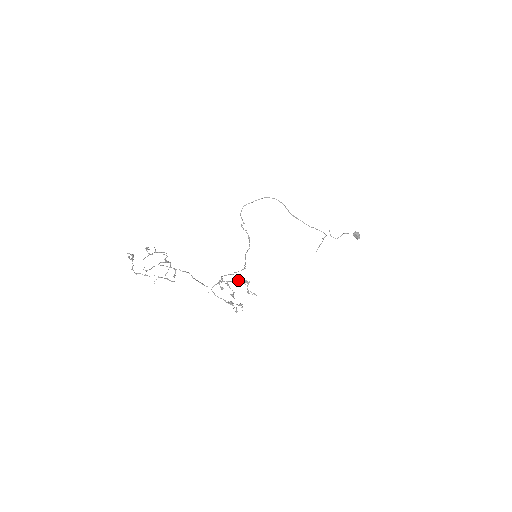
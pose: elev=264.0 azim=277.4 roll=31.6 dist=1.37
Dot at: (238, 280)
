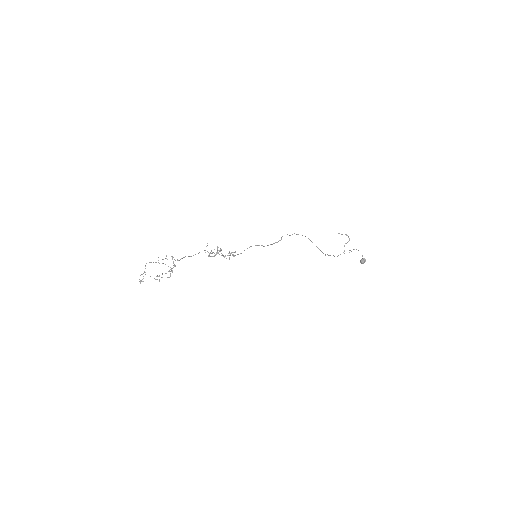
Dot at: occluded
